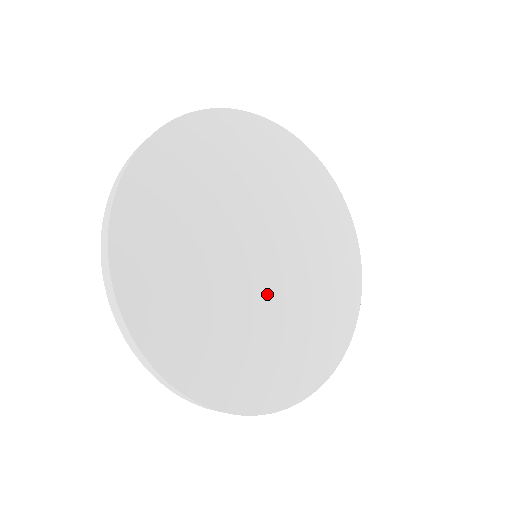
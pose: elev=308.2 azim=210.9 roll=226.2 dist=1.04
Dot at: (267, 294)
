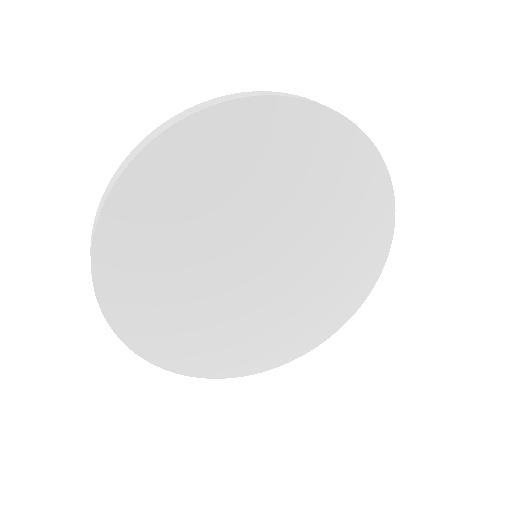
Dot at: (269, 295)
